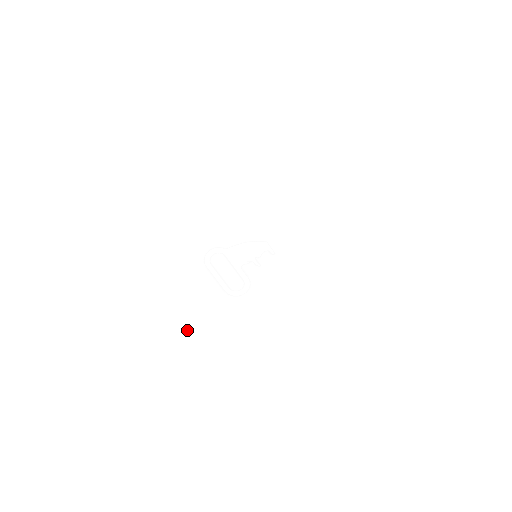
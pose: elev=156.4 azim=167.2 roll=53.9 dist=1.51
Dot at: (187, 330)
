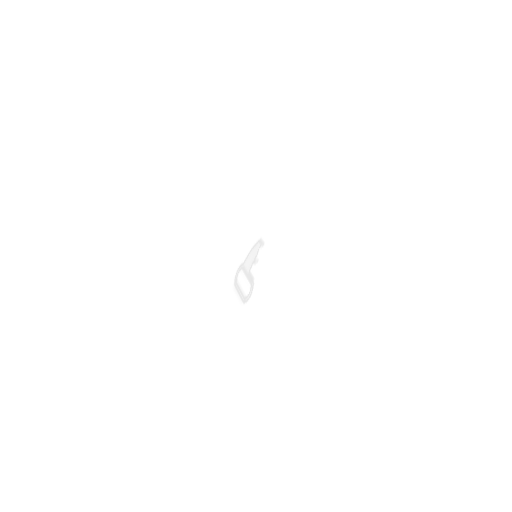
Dot at: (225, 358)
